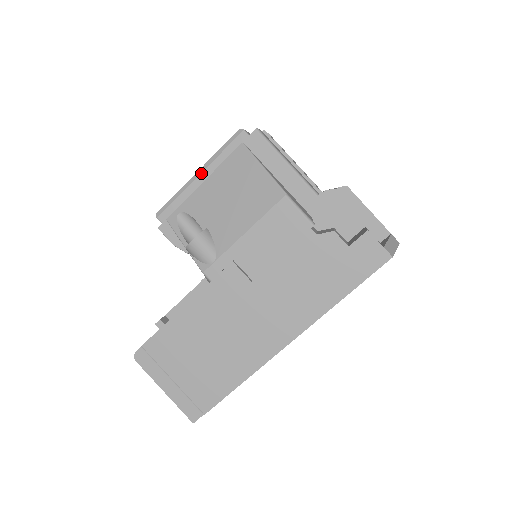
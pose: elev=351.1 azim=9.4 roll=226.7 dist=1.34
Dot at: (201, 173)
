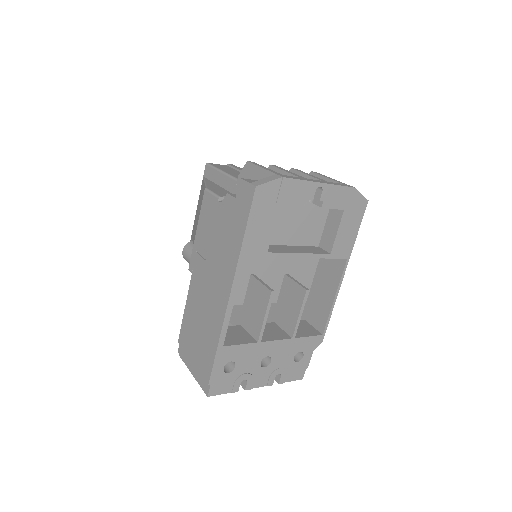
Dot at: occluded
